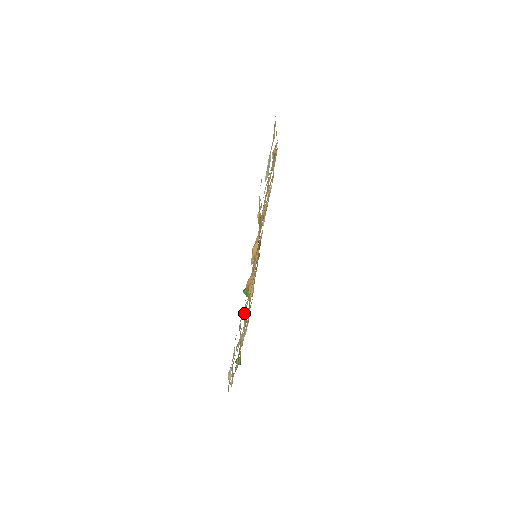
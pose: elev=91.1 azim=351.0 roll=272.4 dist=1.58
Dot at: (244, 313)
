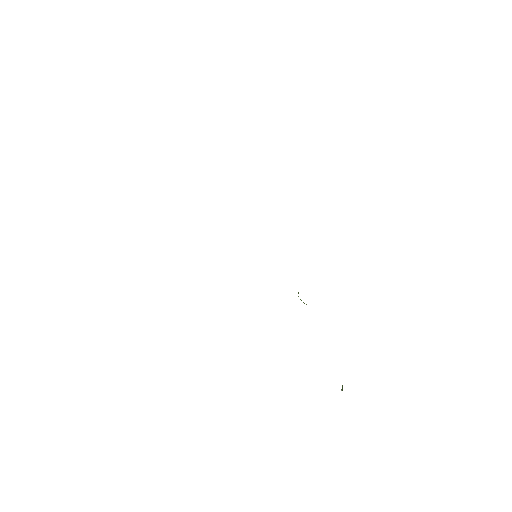
Dot at: occluded
